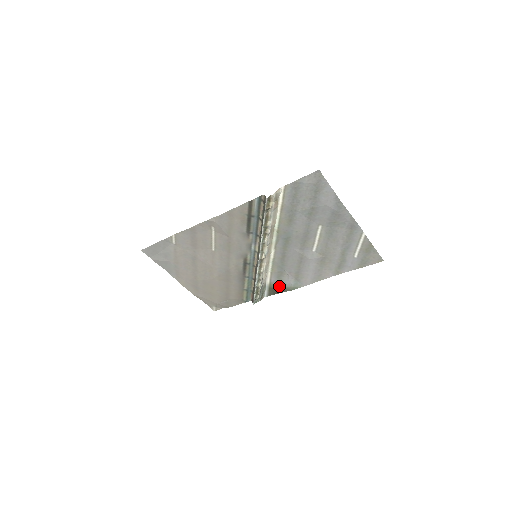
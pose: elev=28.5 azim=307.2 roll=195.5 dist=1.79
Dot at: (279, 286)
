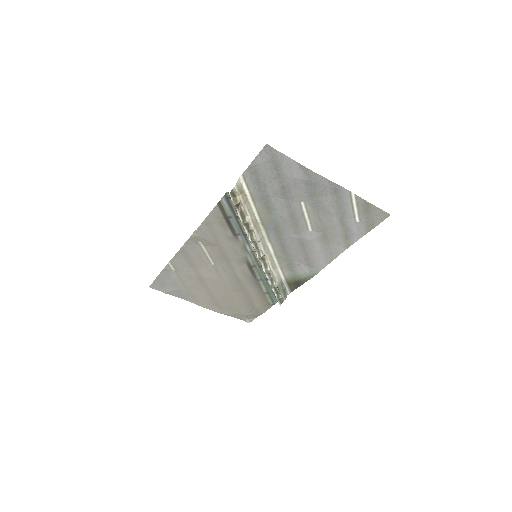
Dot at: (296, 278)
